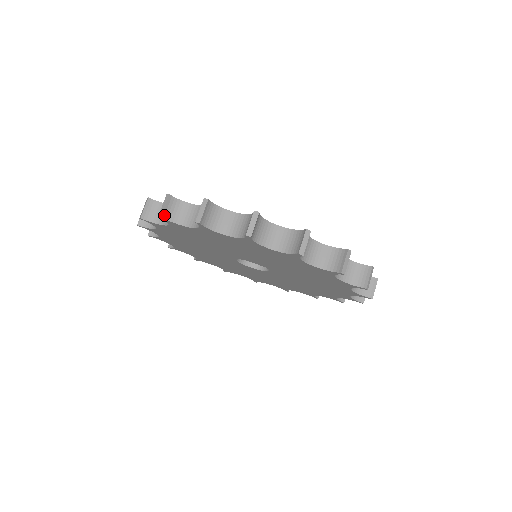
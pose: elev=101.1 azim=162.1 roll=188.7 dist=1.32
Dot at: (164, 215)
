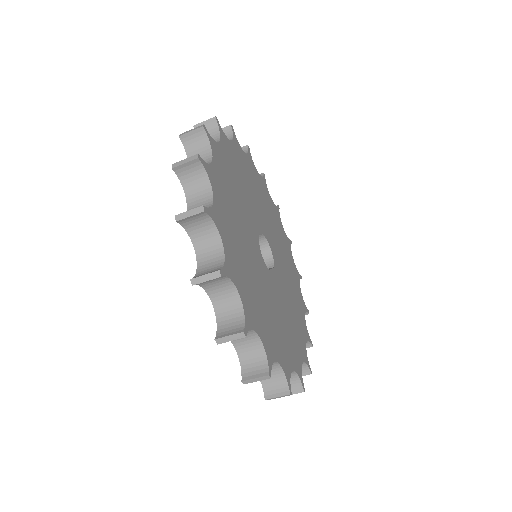
Dot at: (248, 380)
